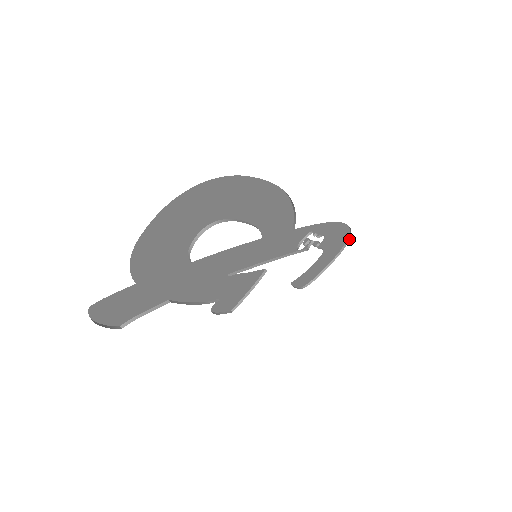
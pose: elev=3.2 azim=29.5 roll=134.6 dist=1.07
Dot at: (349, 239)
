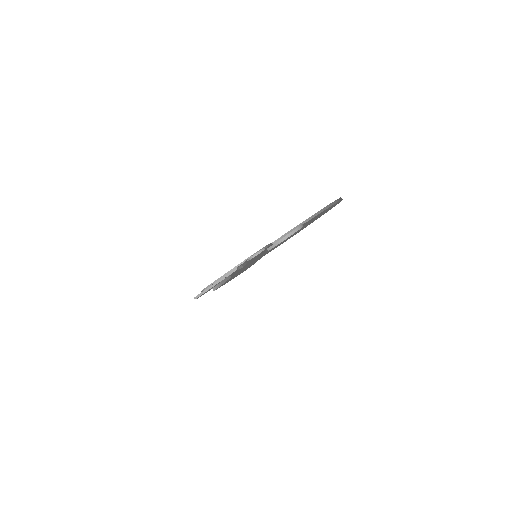
Dot at: occluded
